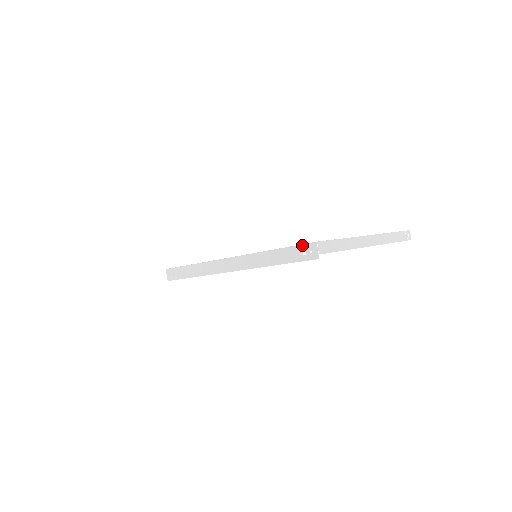
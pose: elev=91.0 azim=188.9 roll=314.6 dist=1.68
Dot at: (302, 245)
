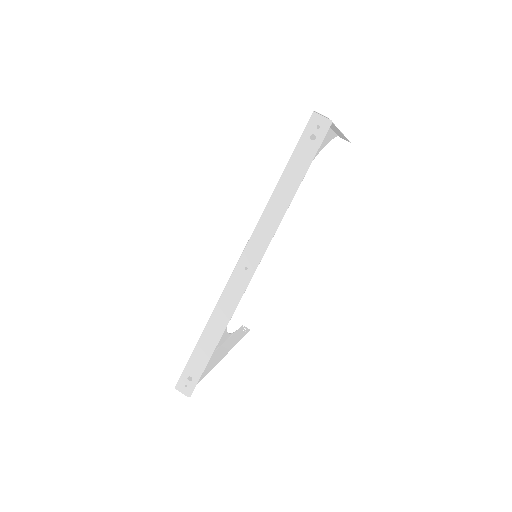
Dot at: (303, 134)
